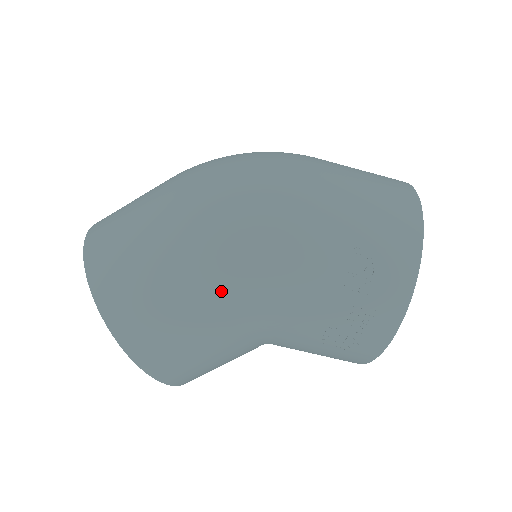
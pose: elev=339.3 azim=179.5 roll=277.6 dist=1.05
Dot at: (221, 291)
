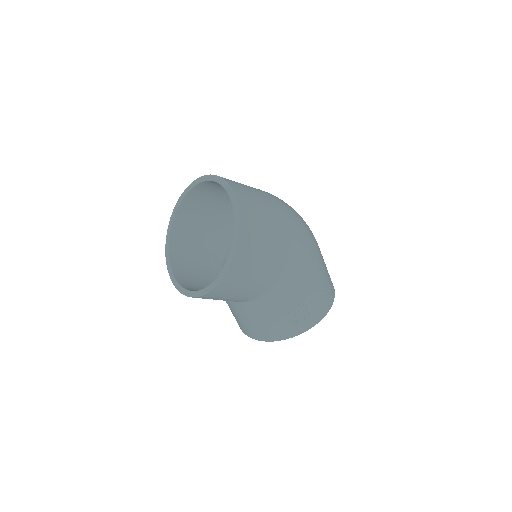
Dot at: (288, 252)
